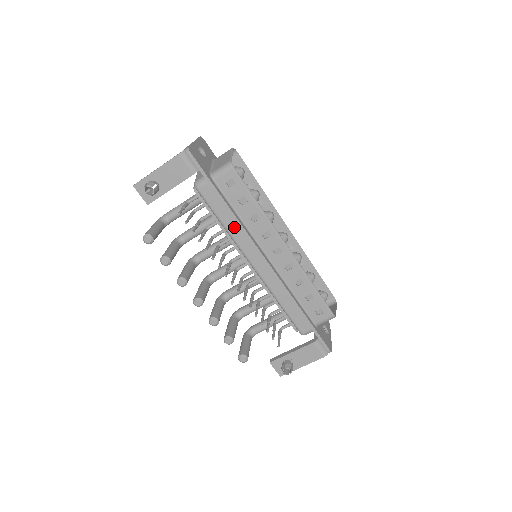
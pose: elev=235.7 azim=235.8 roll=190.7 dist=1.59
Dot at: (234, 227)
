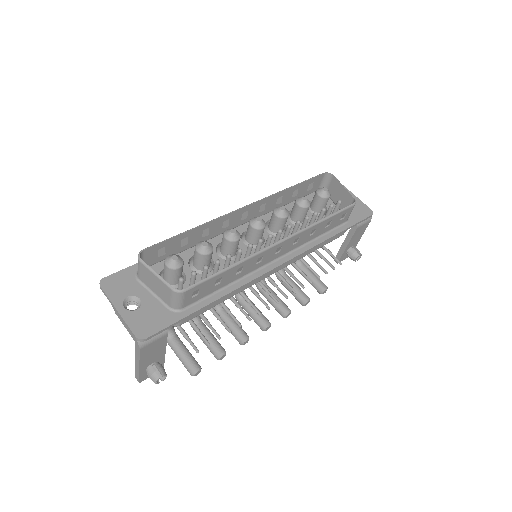
Dot at: occluded
